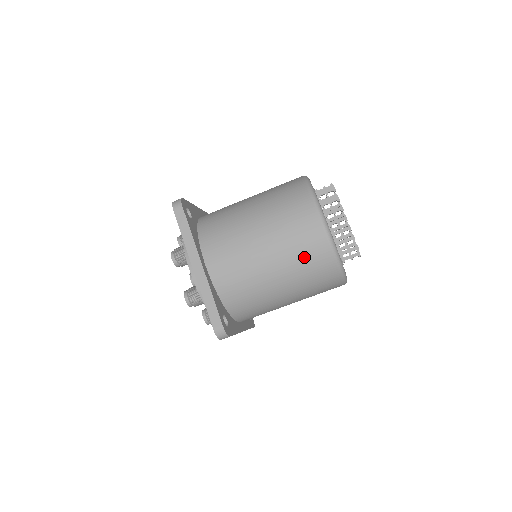
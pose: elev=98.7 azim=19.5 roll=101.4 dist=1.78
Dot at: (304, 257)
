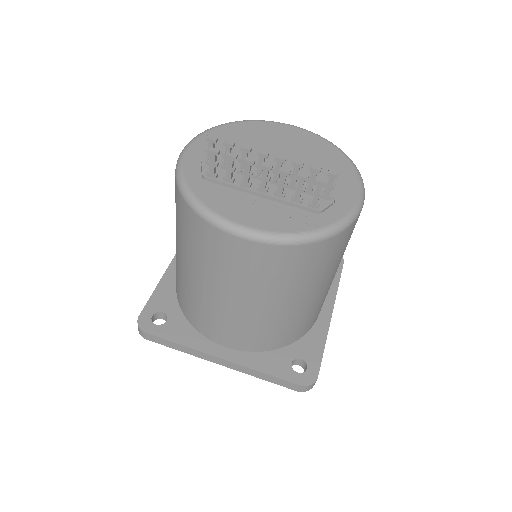
Dot at: (280, 275)
